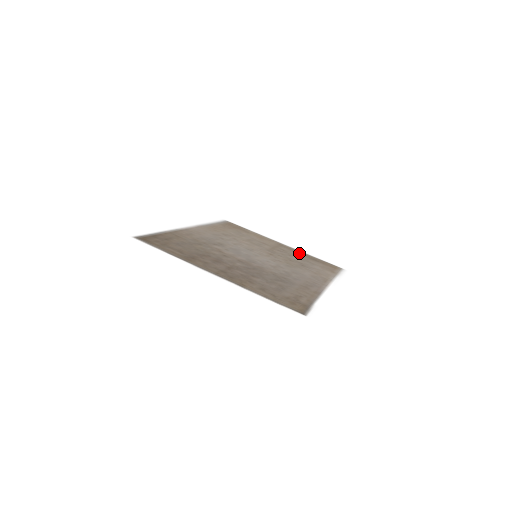
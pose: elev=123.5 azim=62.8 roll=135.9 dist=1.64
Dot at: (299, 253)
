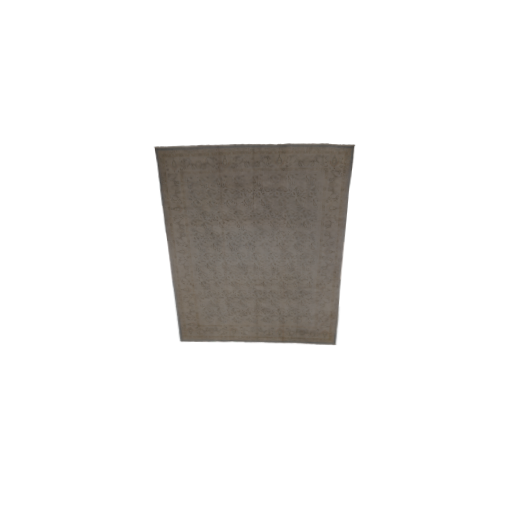
Dot at: (282, 332)
